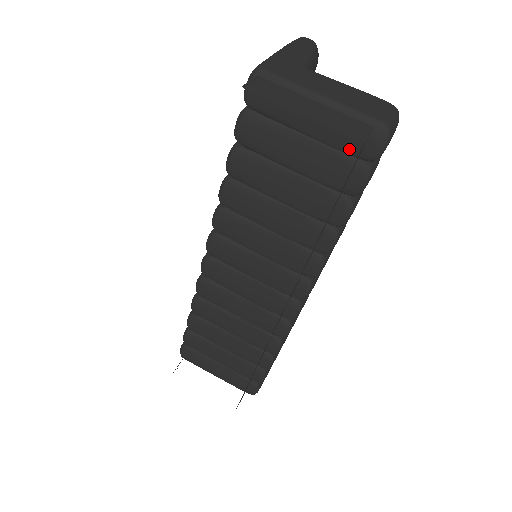
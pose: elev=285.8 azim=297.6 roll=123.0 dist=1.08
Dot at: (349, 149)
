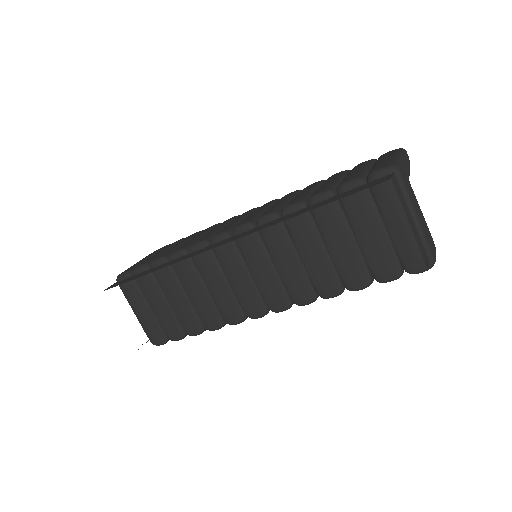
Dot at: (402, 256)
